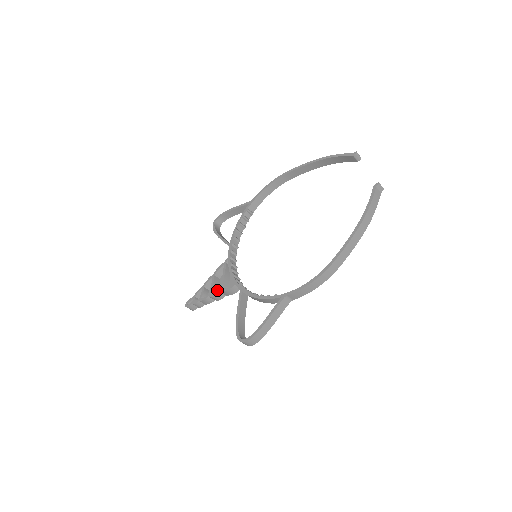
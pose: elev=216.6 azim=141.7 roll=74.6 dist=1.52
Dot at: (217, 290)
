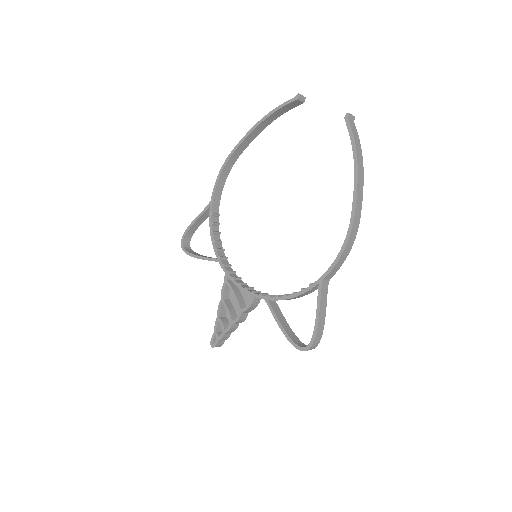
Dot at: (235, 312)
